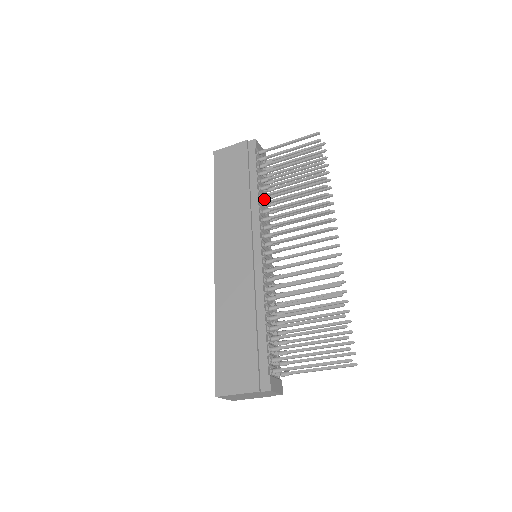
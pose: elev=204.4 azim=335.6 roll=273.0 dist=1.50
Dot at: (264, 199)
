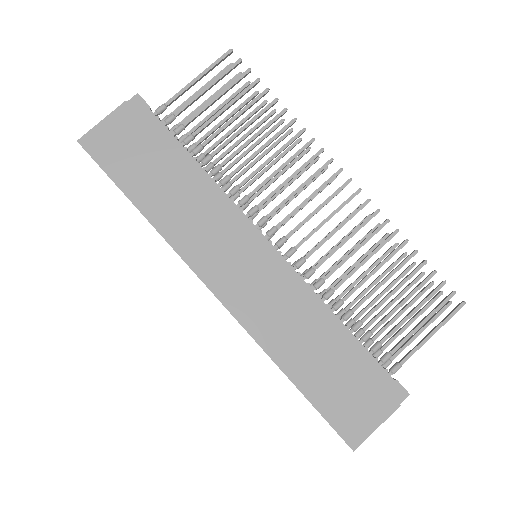
Dot at: occluded
